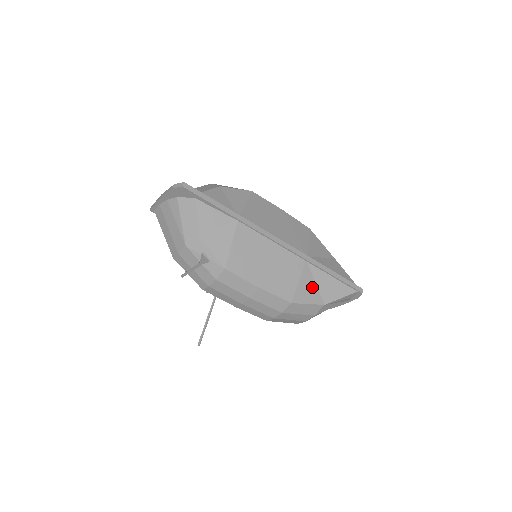
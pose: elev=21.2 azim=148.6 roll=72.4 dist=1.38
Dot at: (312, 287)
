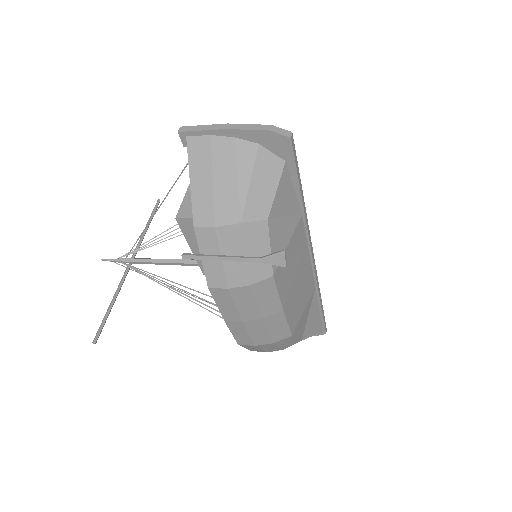
Dot at: (305, 318)
